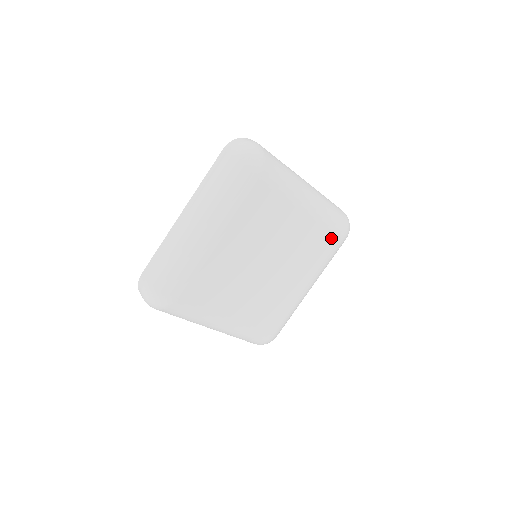
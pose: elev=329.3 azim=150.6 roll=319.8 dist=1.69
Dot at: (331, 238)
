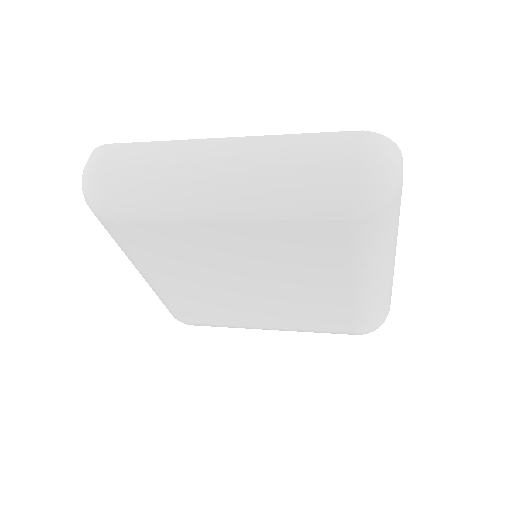
Dot at: (345, 325)
